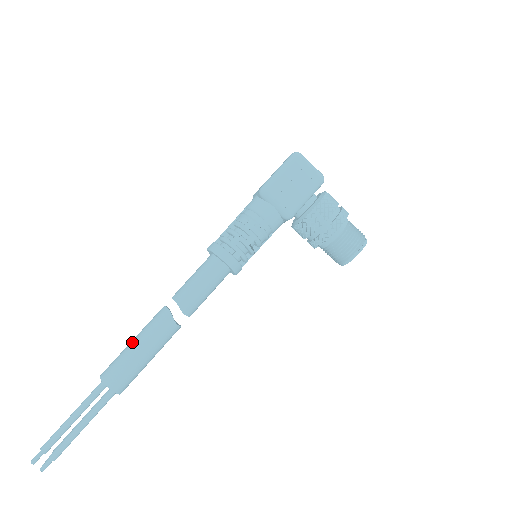
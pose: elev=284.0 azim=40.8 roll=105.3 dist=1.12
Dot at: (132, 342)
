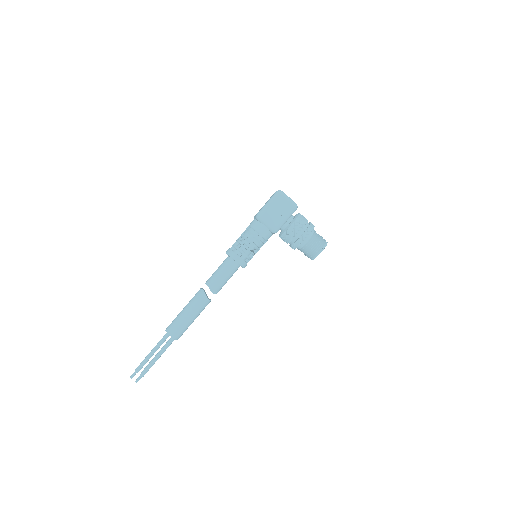
Dot at: (183, 310)
